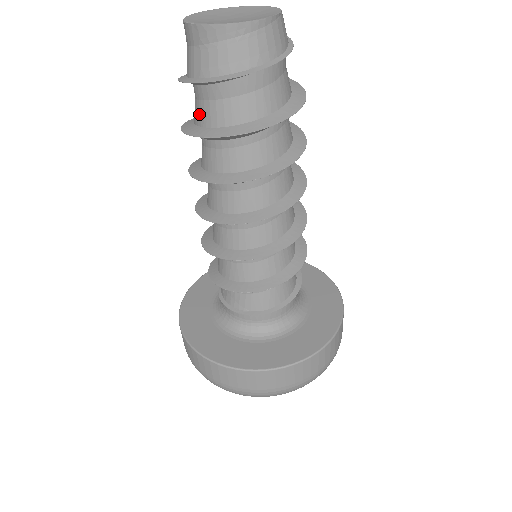
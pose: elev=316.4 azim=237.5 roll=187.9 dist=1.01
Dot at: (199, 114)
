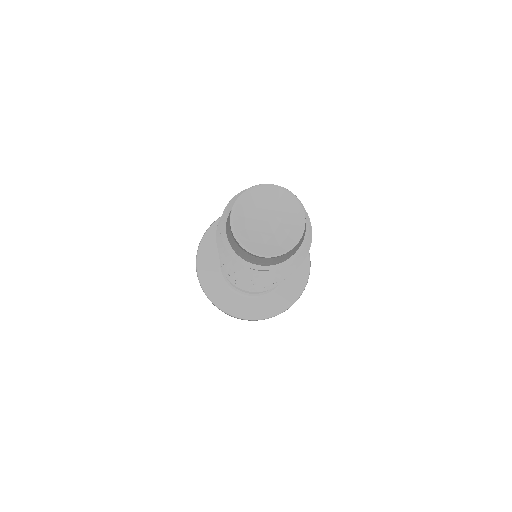
Dot at: occluded
